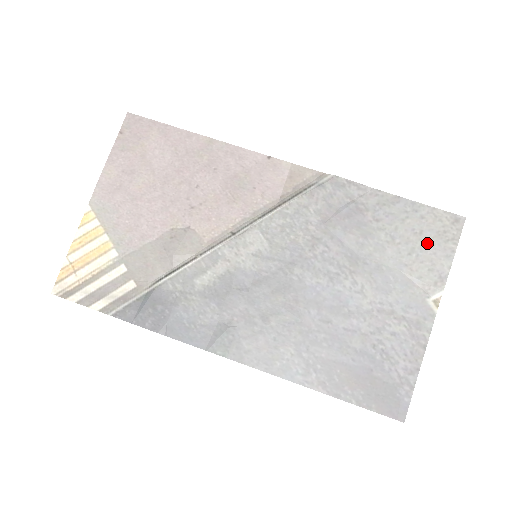
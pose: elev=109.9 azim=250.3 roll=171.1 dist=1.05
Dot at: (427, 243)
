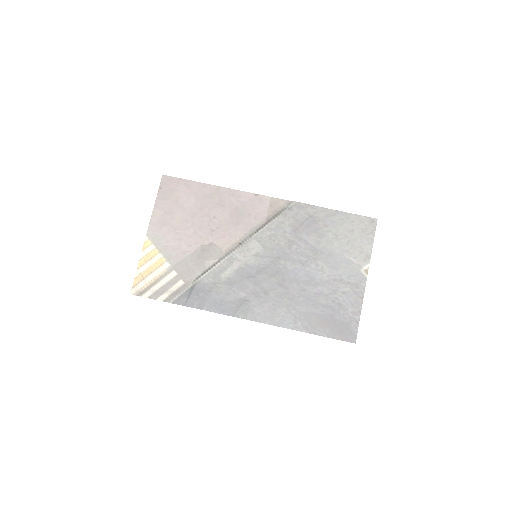
Dot at: (357, 237)
